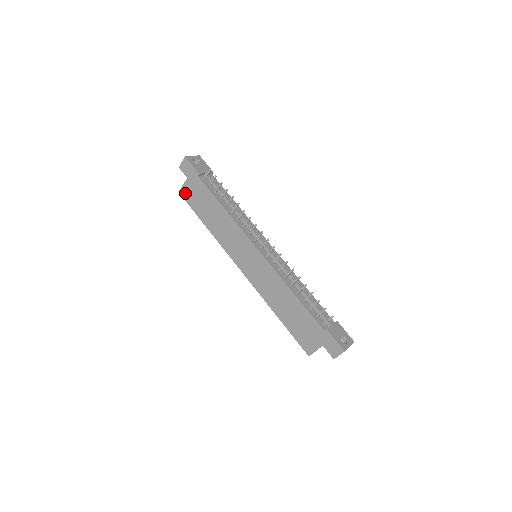
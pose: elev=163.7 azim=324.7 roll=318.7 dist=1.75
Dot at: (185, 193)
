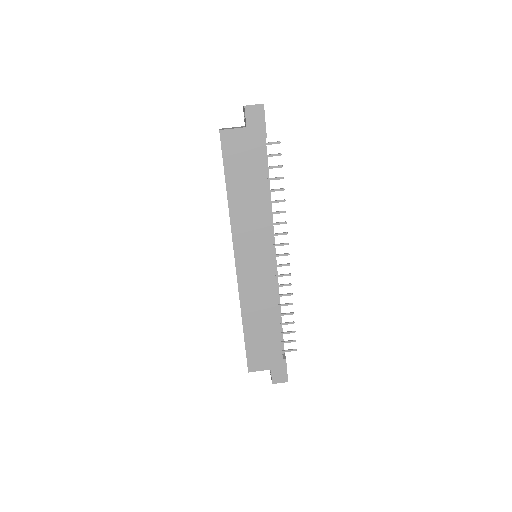
Dot at: (229, 139)
